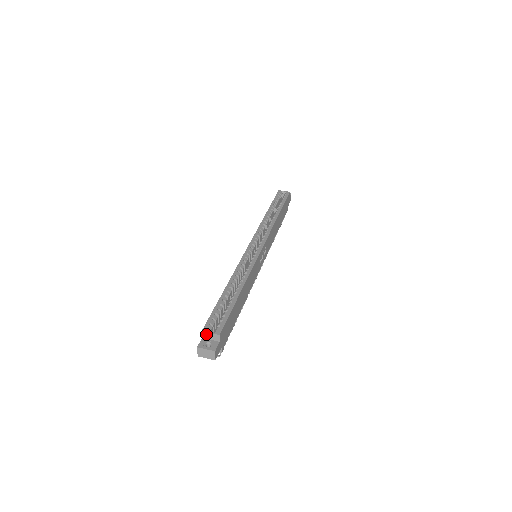
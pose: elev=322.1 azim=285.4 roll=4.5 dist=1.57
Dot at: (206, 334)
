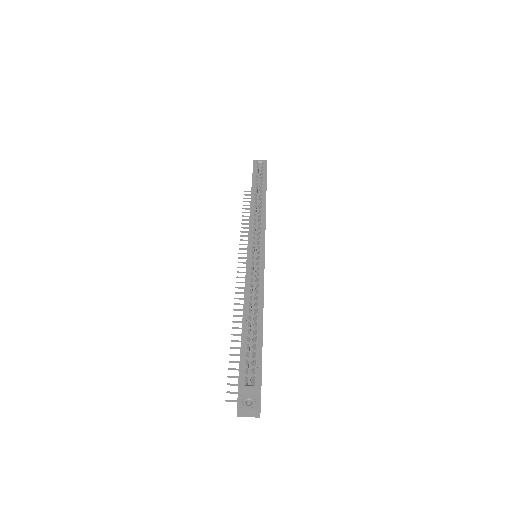
Dot at: (243, 389)
